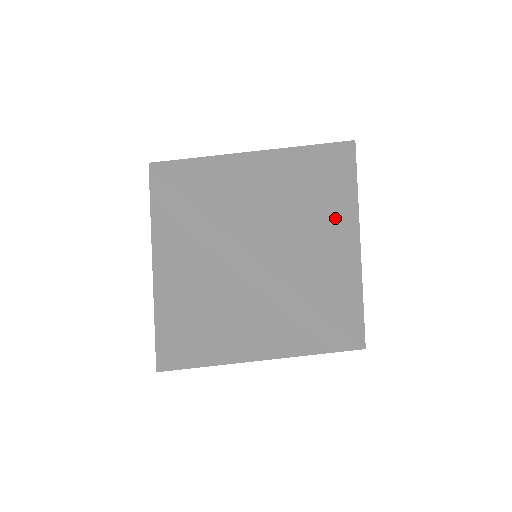
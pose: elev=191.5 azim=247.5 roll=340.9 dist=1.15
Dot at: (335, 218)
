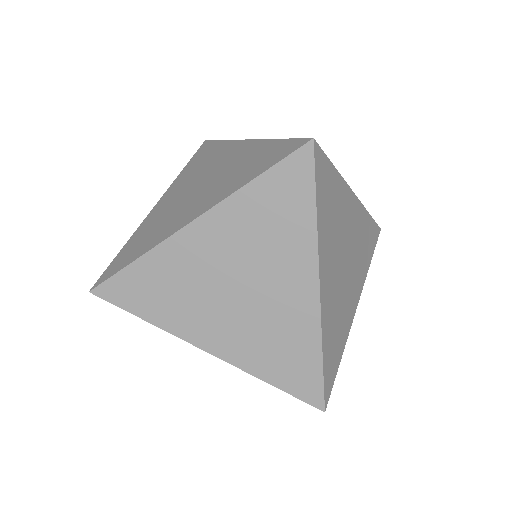
Dot at: occluded
